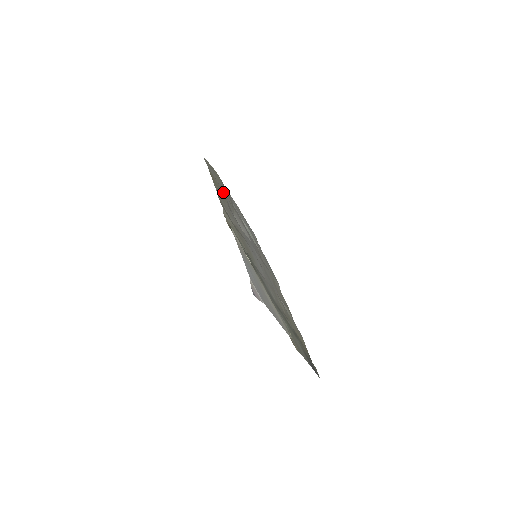
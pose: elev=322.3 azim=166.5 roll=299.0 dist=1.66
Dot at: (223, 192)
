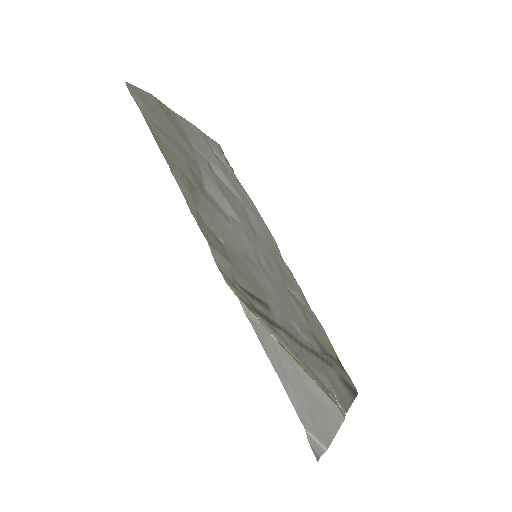
Dot at: (181, 156)
